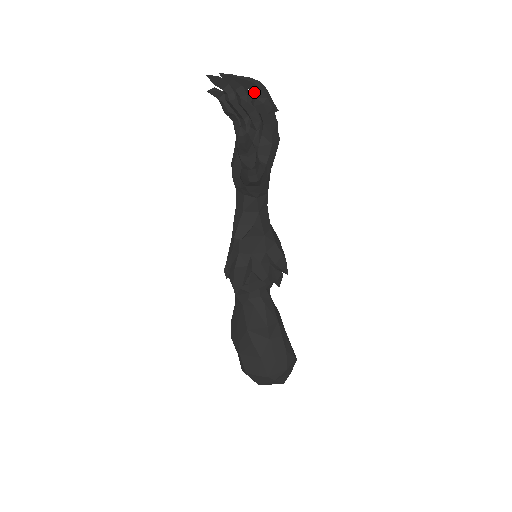
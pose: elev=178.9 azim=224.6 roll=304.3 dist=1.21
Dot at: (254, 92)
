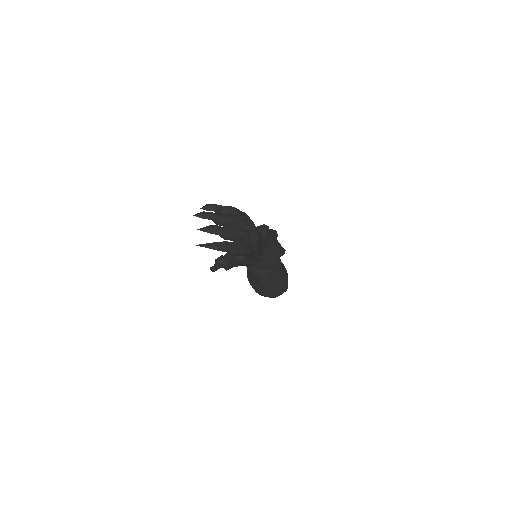
Dot at: (224, 250)
